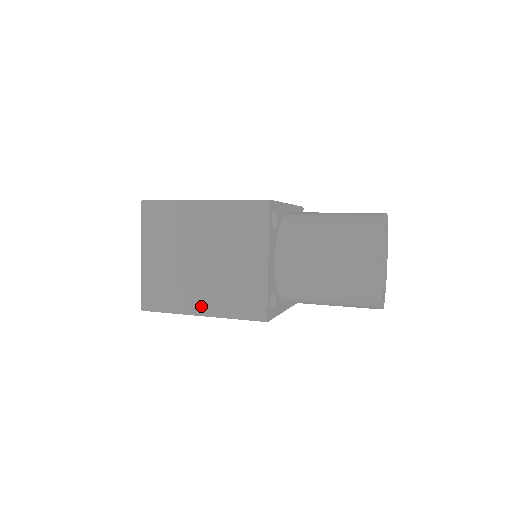
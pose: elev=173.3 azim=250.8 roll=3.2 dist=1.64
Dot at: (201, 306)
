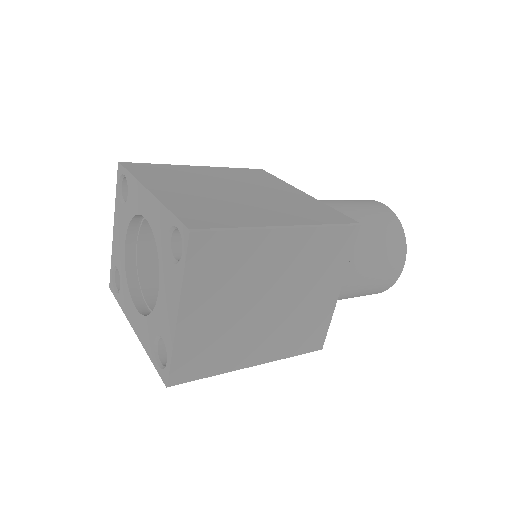
Dot at: (256, 356)
